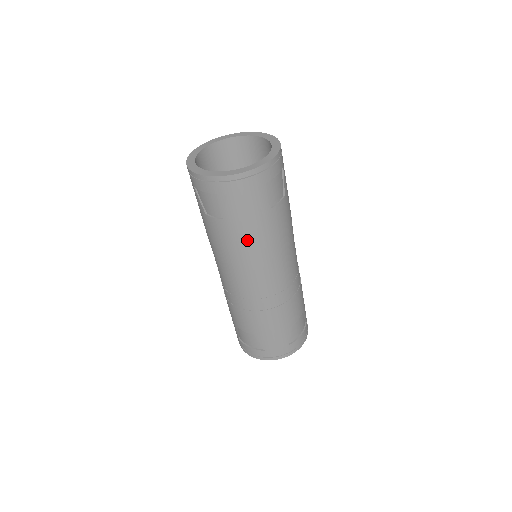
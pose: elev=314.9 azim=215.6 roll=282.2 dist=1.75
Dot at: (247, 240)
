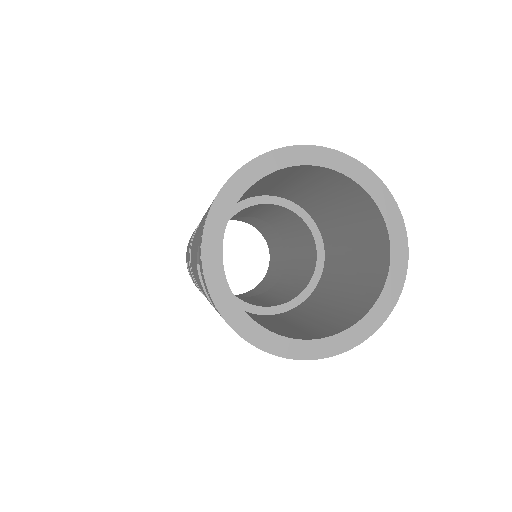
Dot at: occluded
